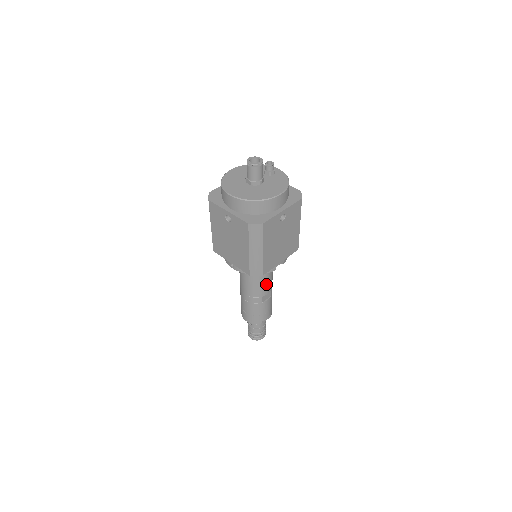
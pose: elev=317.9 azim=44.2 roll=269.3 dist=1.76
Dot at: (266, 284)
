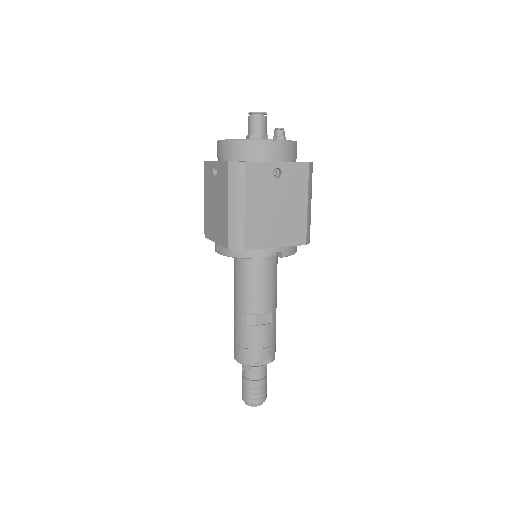
Dot at: (262, 294)
